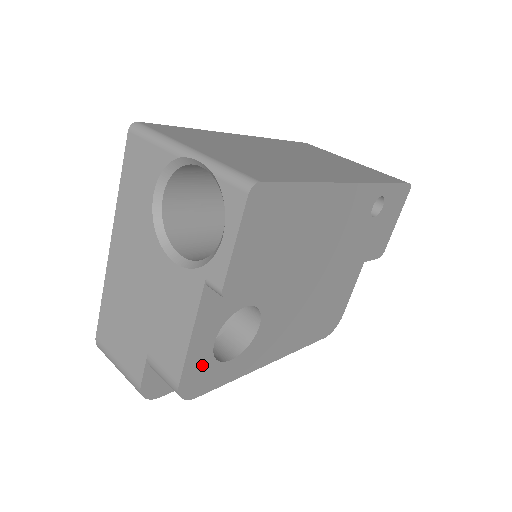
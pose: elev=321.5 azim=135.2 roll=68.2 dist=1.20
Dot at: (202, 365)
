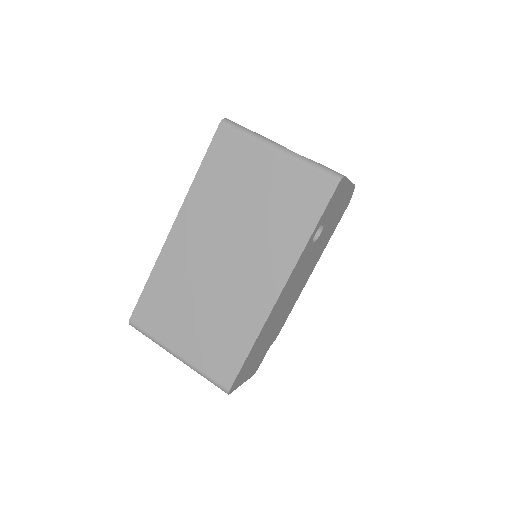
Dot at: occluded
